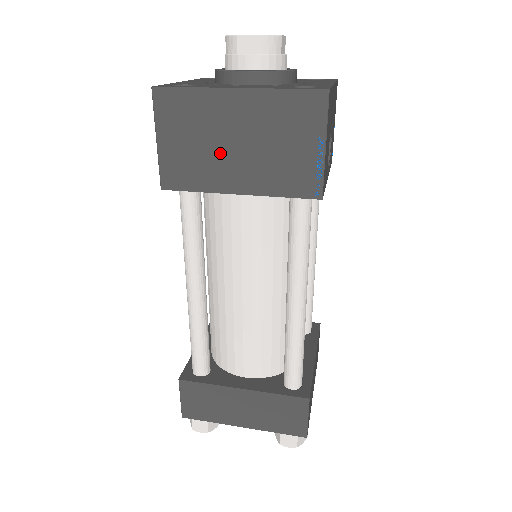
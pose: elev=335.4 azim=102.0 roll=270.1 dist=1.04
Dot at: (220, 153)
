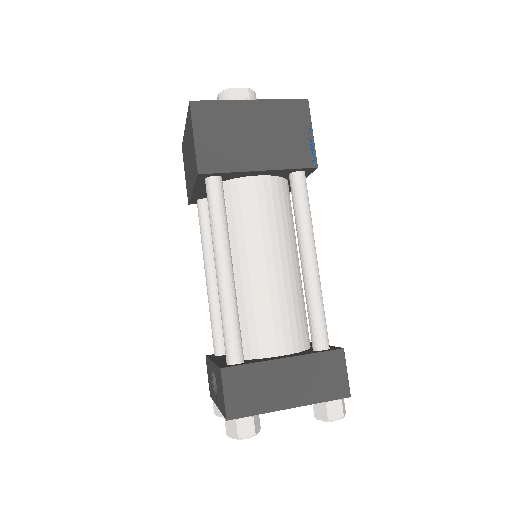
Dot at: (243, 142)
